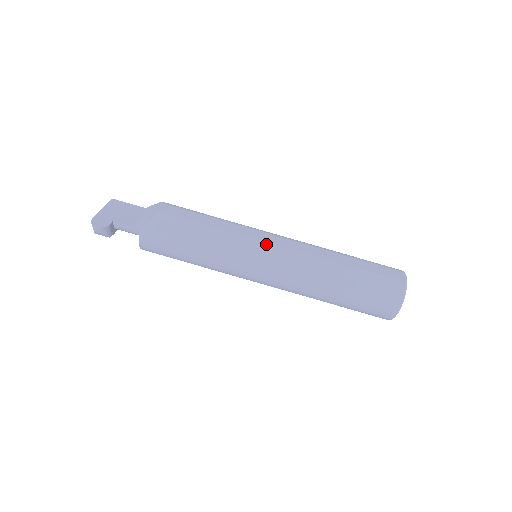
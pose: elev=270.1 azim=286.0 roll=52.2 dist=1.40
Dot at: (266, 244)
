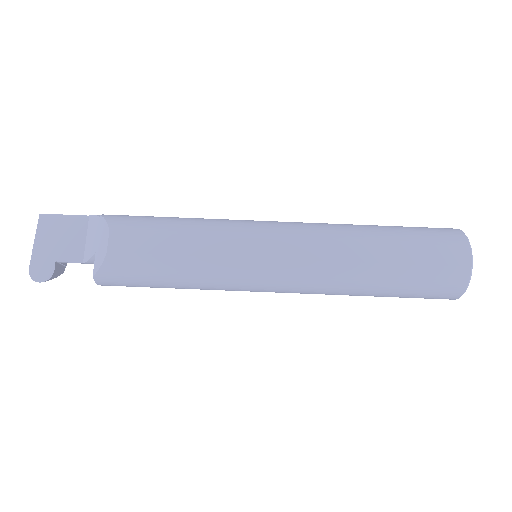
Dot at: (265, 263)
